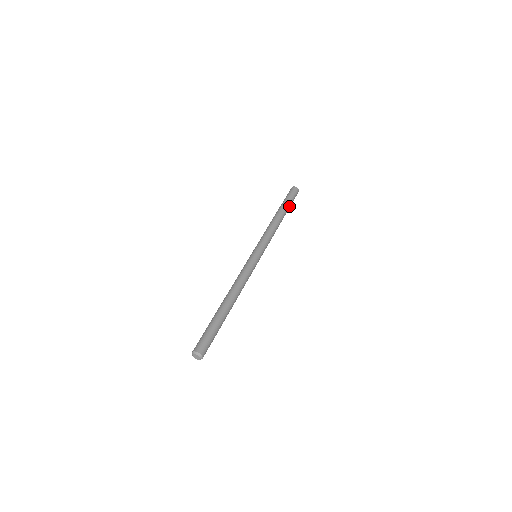
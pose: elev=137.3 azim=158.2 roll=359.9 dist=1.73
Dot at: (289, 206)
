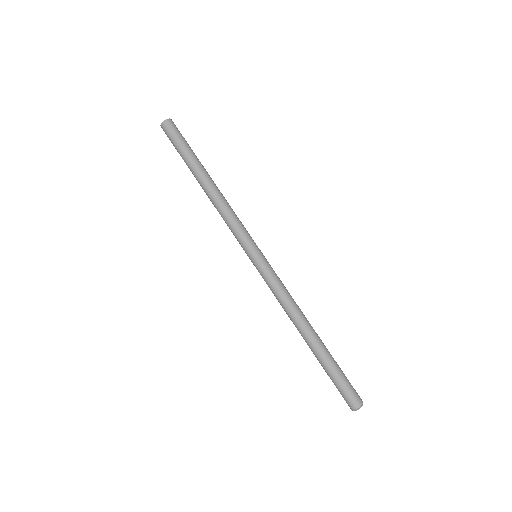
Dot at: (194, 155)
